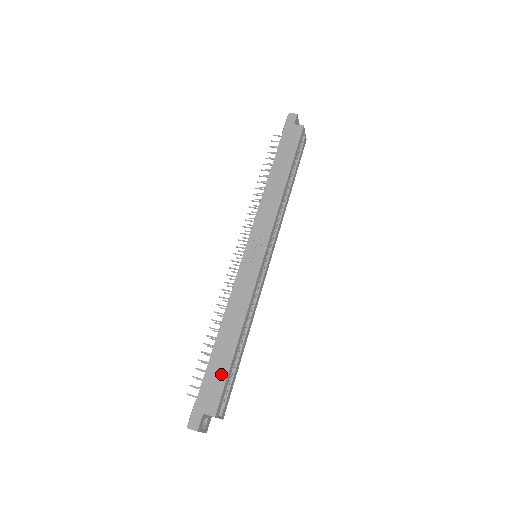
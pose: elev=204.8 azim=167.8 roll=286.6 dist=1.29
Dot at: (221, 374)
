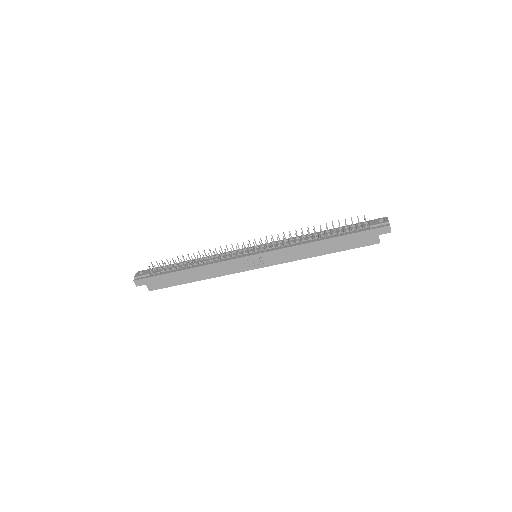
Dot at: (171, 283)
